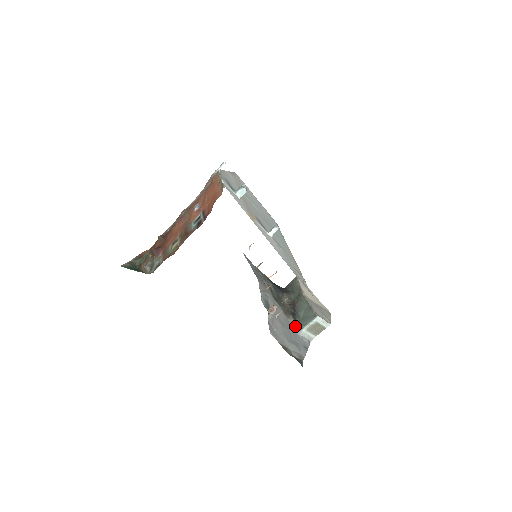
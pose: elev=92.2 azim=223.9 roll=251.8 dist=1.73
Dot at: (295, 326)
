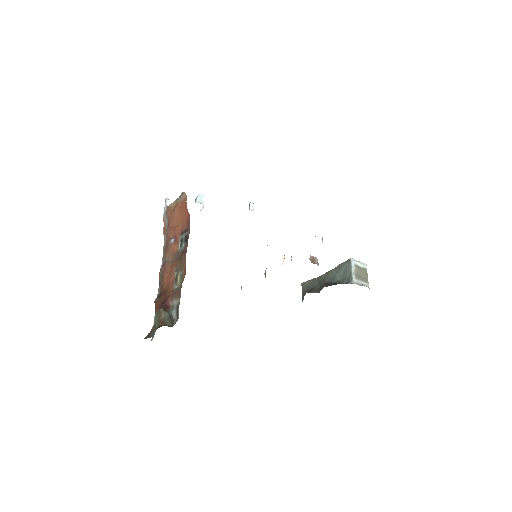
Dot at: occluded
